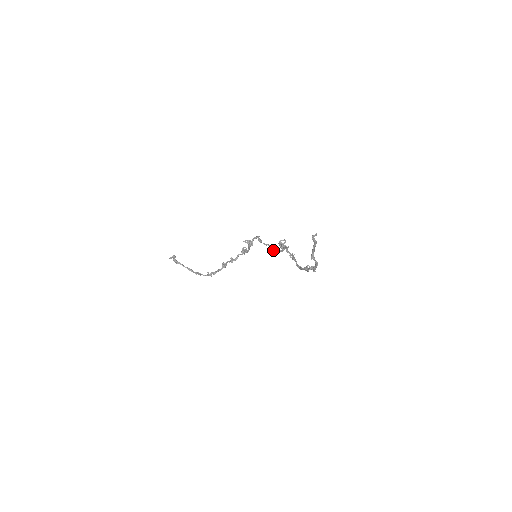
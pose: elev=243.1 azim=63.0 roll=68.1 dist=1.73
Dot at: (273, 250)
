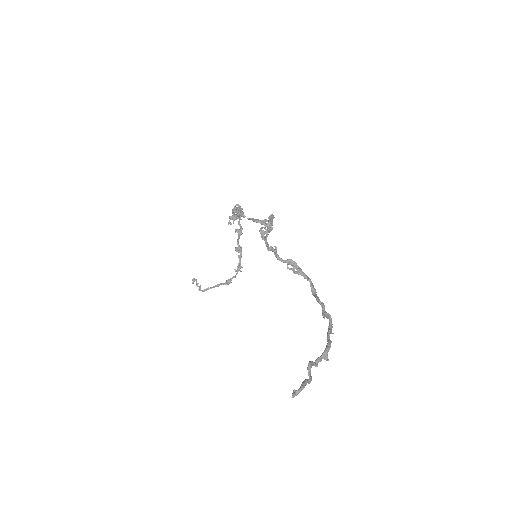
Dot at: (264, 223)
